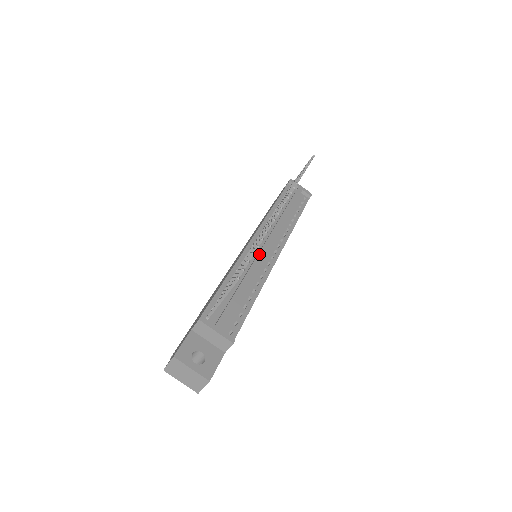
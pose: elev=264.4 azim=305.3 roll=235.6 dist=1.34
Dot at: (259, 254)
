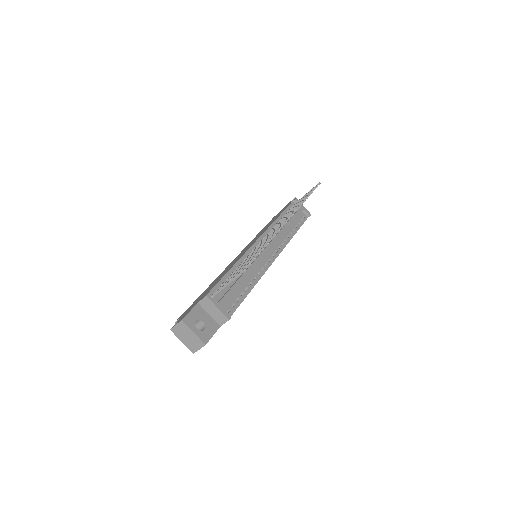
Dot at: (260, 255)
